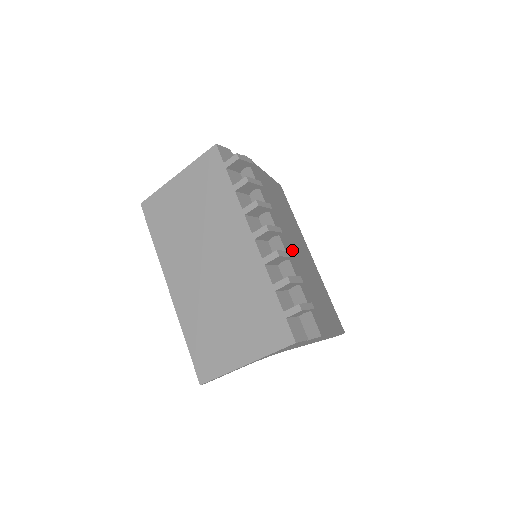
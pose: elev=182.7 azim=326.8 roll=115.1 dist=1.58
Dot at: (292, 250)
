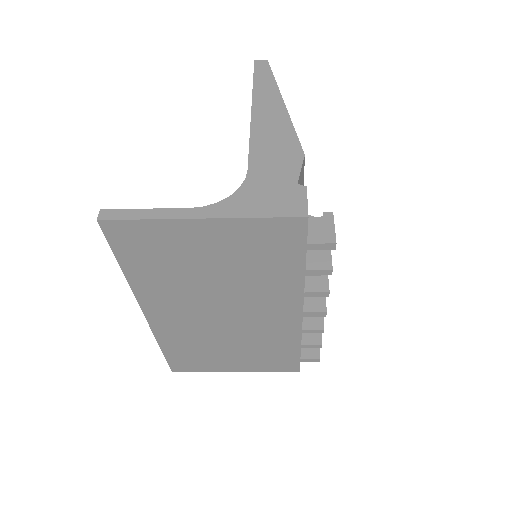
Dot at: occluded
